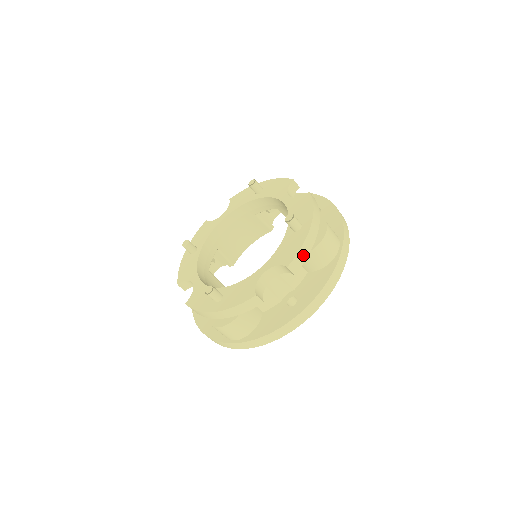
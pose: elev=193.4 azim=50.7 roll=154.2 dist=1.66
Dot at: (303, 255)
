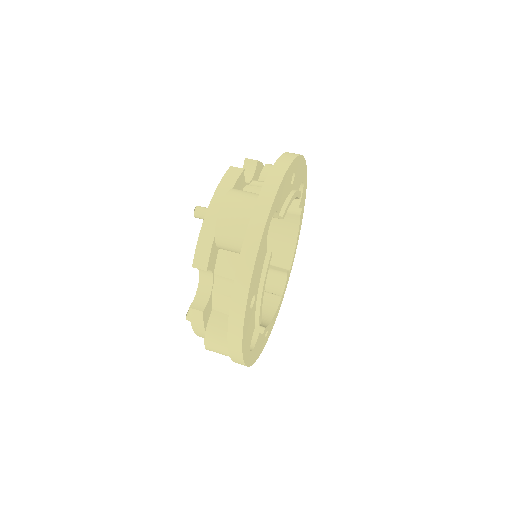
Dot at: (205, 245)
